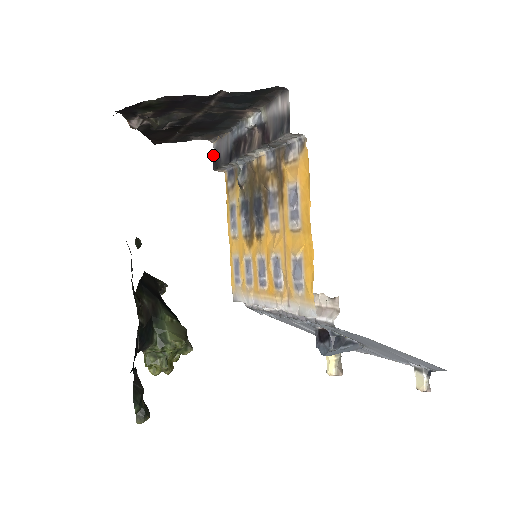
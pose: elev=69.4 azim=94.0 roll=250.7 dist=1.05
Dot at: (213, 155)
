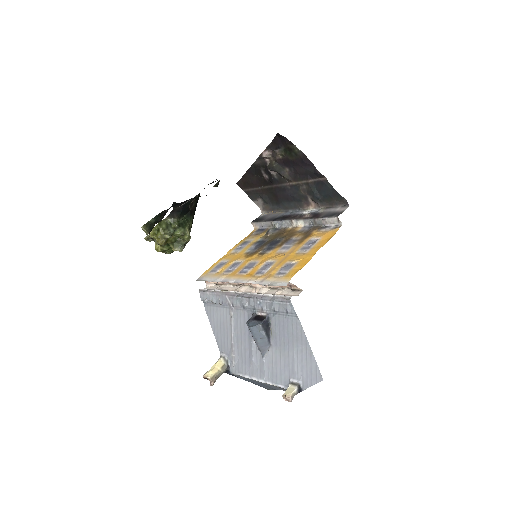
Dot at: (257, 218)
